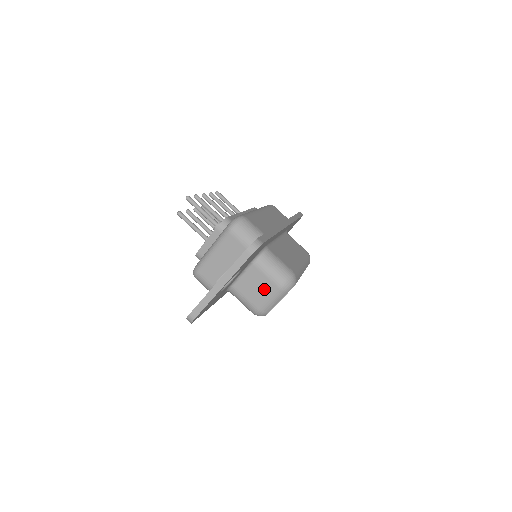
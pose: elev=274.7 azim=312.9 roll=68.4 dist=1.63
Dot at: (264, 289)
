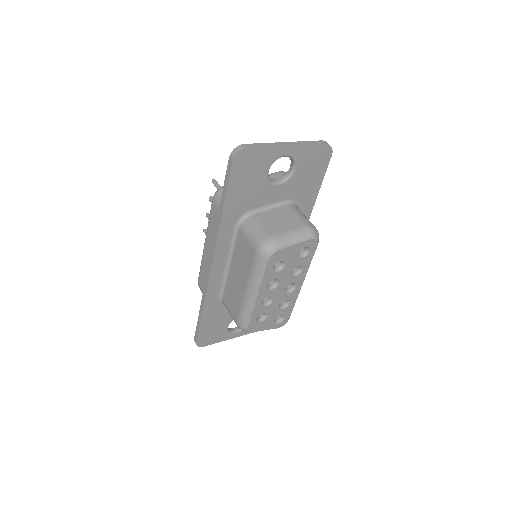
Dot at: (289, 223)
